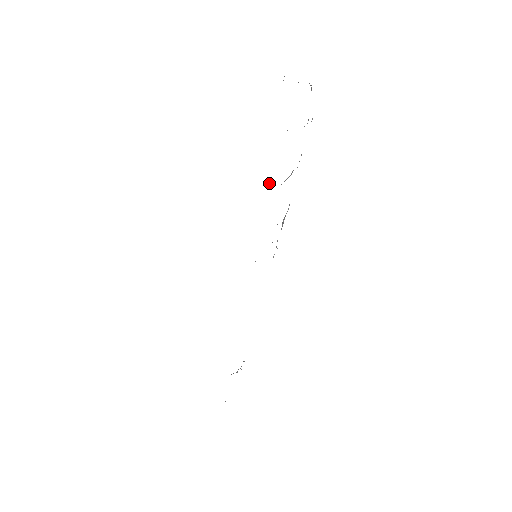
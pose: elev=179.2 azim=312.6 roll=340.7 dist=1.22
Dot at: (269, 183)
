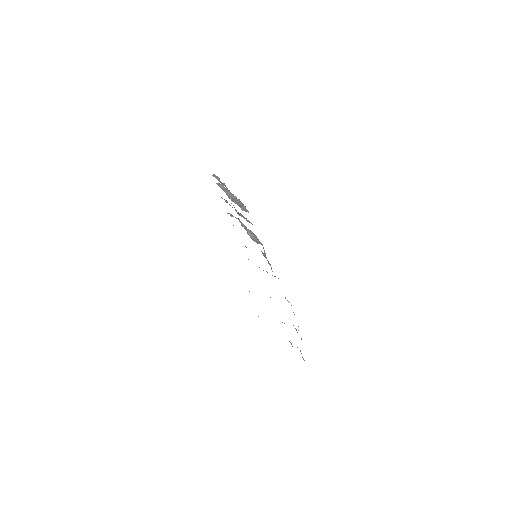
Dot at: (239, 220)
